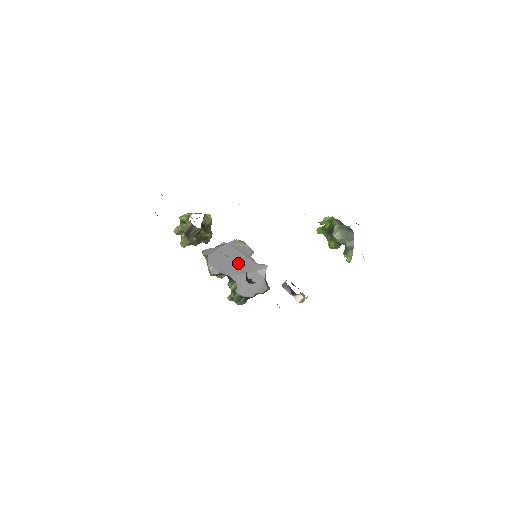
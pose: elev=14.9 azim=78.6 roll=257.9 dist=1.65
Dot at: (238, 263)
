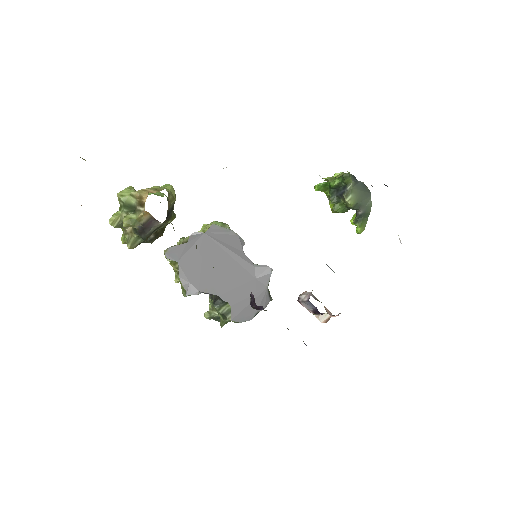
Dot at: (227, 269)
